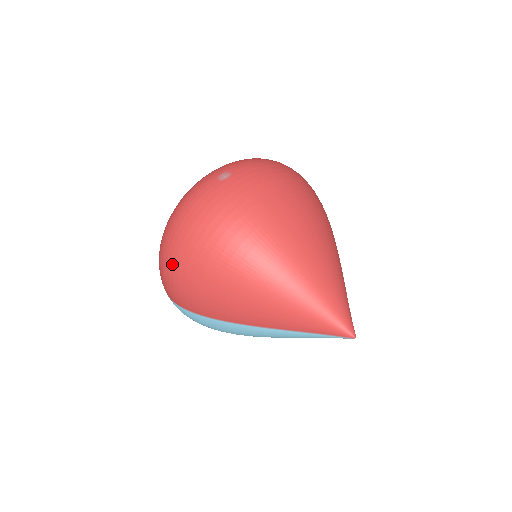
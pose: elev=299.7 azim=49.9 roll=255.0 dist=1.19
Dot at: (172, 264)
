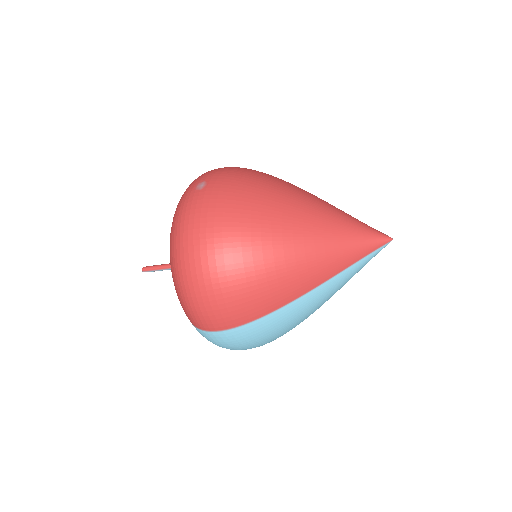
Dot at: (207, 282)
